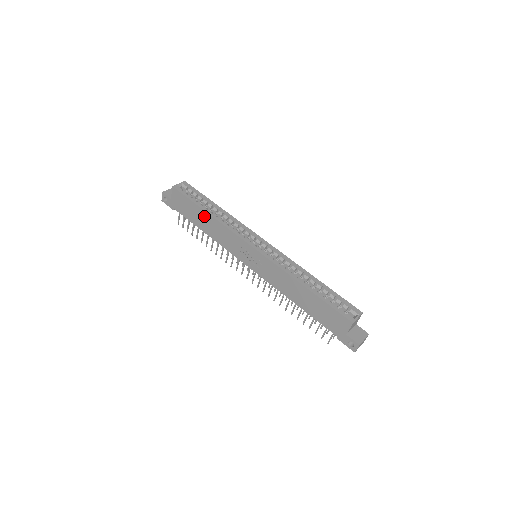
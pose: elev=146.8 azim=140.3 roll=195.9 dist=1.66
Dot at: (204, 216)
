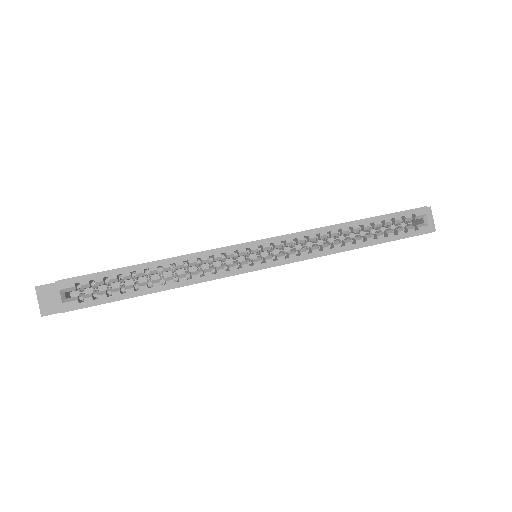
Dot at: occluded
